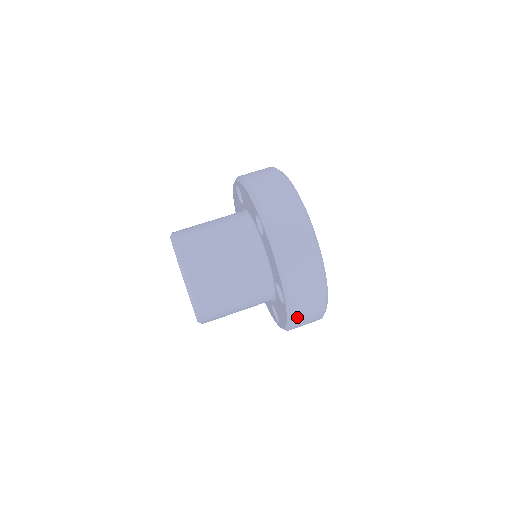
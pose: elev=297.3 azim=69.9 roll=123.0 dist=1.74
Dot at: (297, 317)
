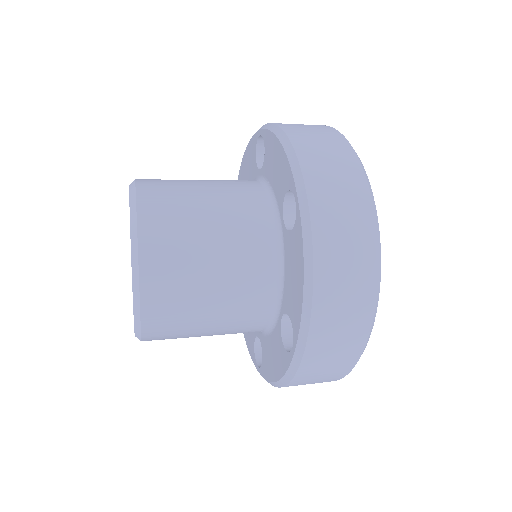
Dot at: (302, 377)
